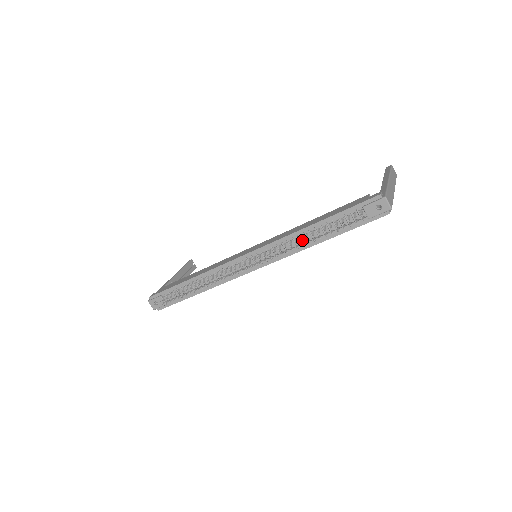
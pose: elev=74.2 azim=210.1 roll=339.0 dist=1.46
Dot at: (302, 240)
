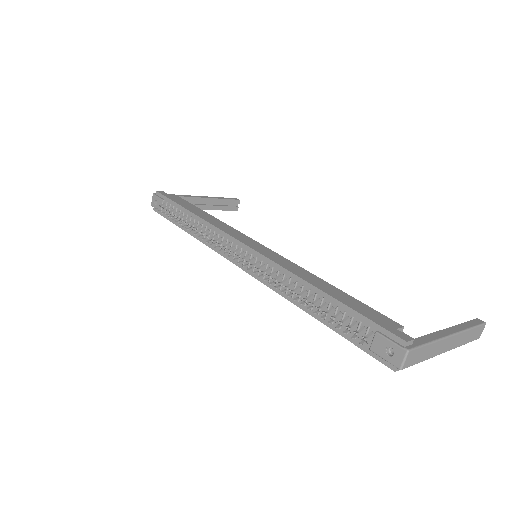
Dot at: (293, 291)
